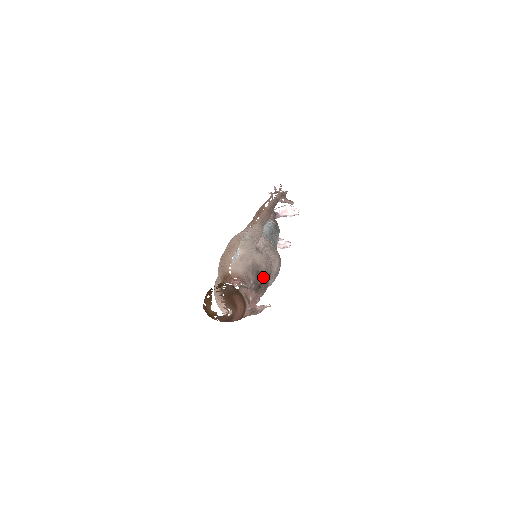
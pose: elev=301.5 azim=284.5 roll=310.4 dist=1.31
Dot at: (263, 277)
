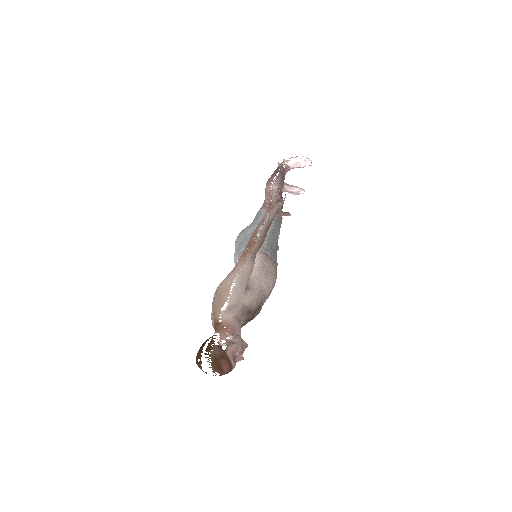
Dot at: (254, 311)
